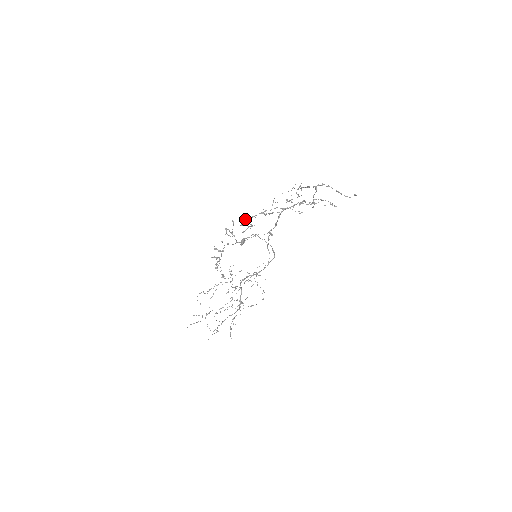
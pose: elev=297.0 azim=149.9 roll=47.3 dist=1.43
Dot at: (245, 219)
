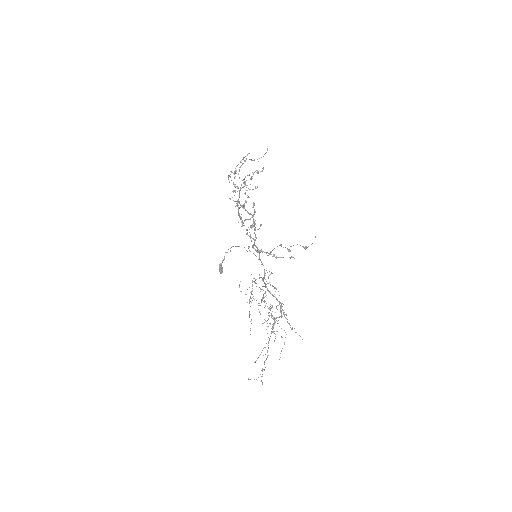
Dot at: occluded
